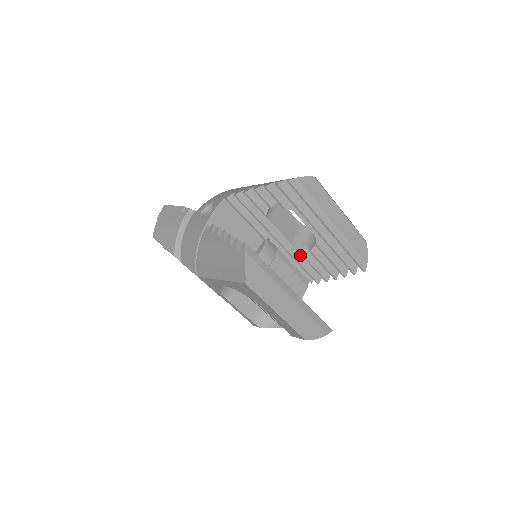
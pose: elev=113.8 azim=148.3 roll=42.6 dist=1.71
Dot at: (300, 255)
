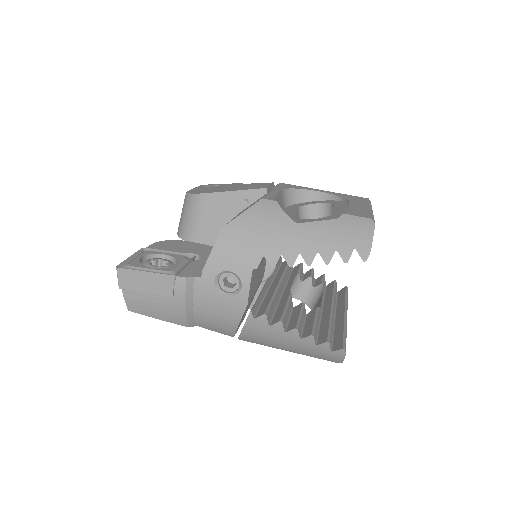
Dot at: occluded
